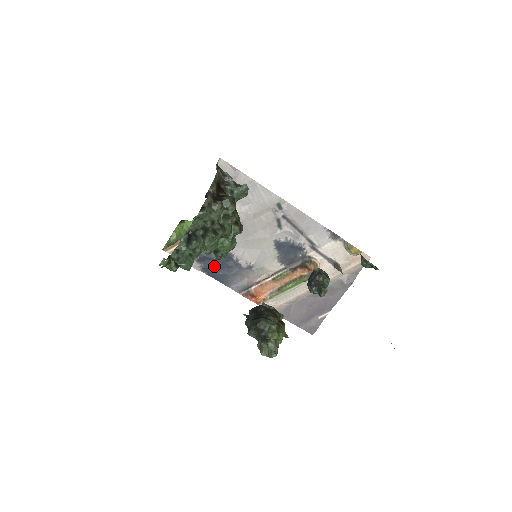
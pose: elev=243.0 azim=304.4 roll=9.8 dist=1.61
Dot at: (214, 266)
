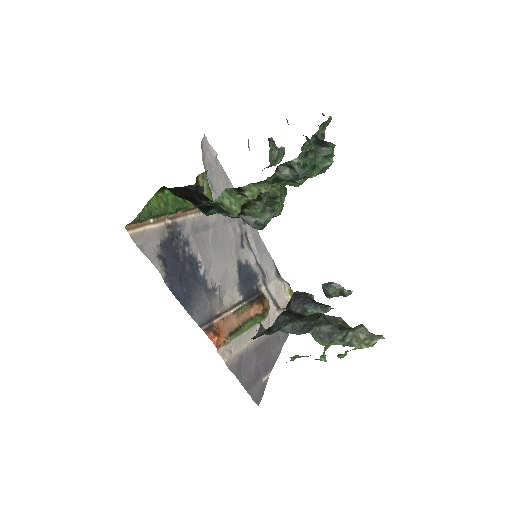
Dot at: (180, 276)
